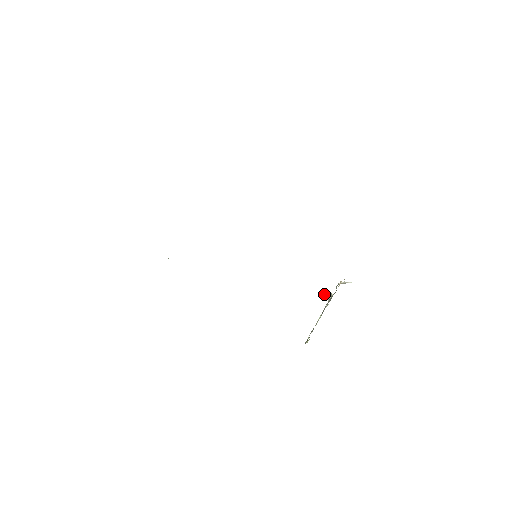
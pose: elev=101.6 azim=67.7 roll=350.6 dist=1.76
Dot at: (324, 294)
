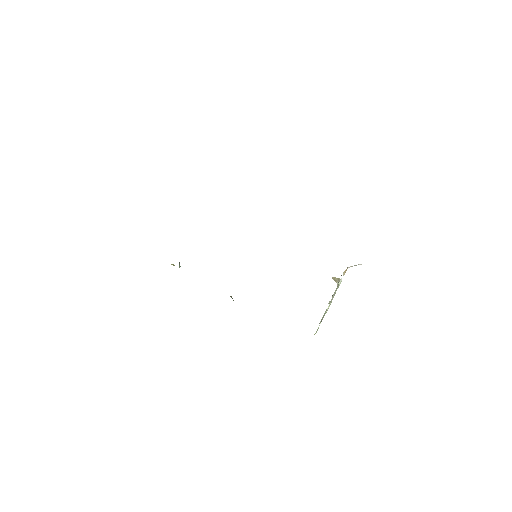
Dot at: occluded
